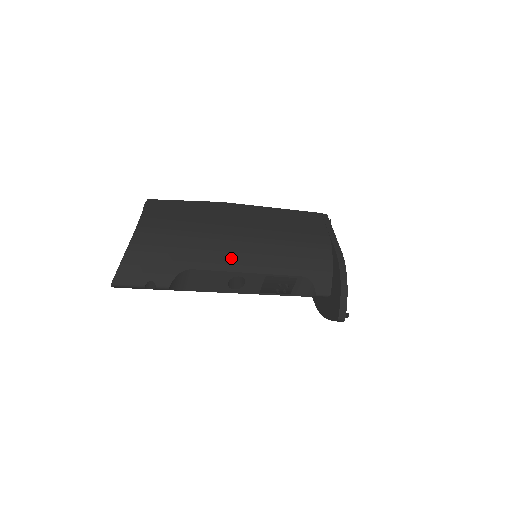
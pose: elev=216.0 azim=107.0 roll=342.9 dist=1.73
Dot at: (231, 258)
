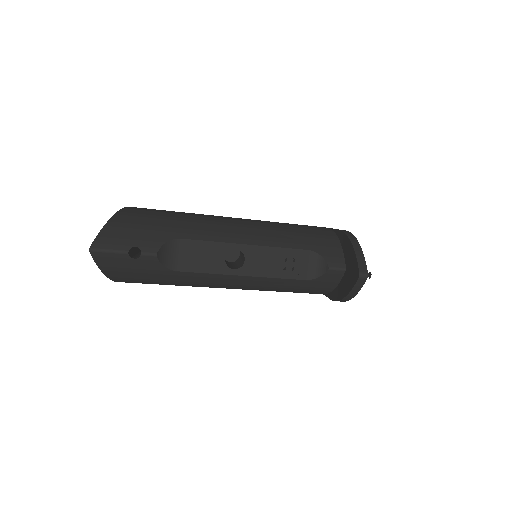
Dot at: (225, 232)
